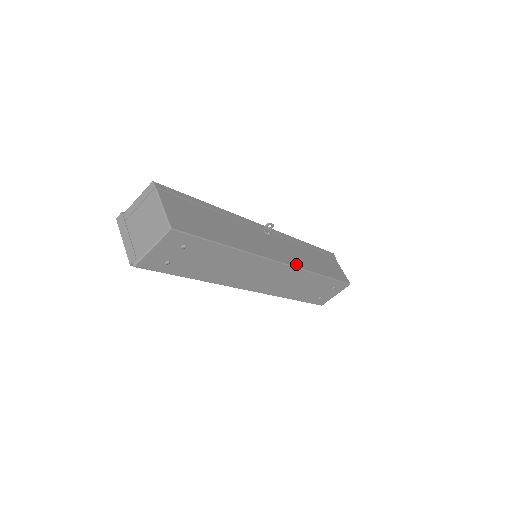
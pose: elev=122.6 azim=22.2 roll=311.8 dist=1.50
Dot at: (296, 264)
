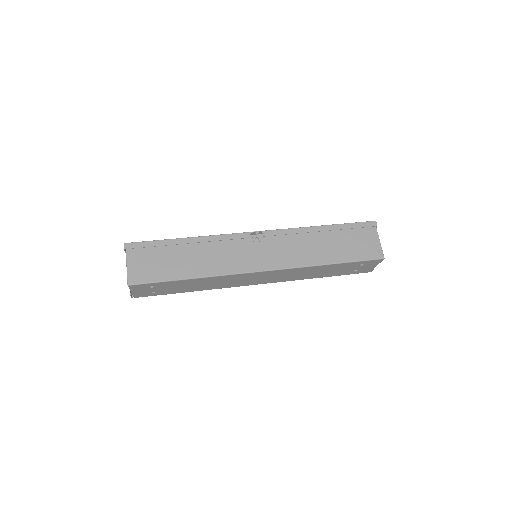
Dot at: (284, 265)
